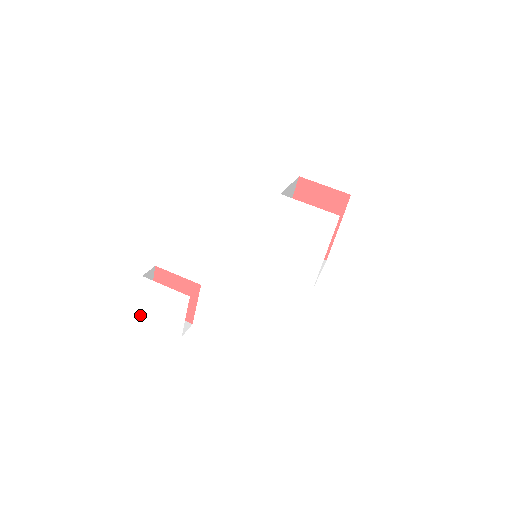
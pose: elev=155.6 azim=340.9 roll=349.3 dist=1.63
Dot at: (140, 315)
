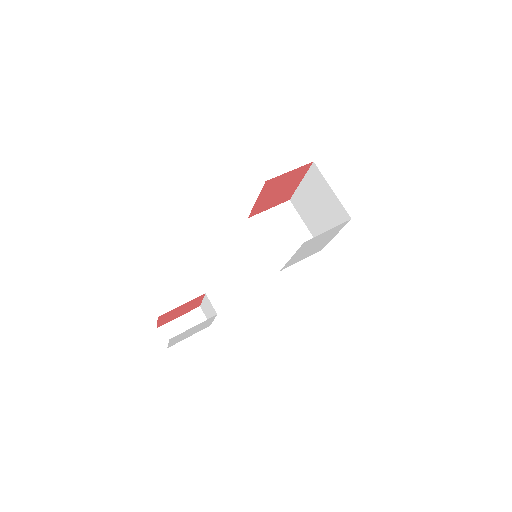
Dot at: (170, 346)
